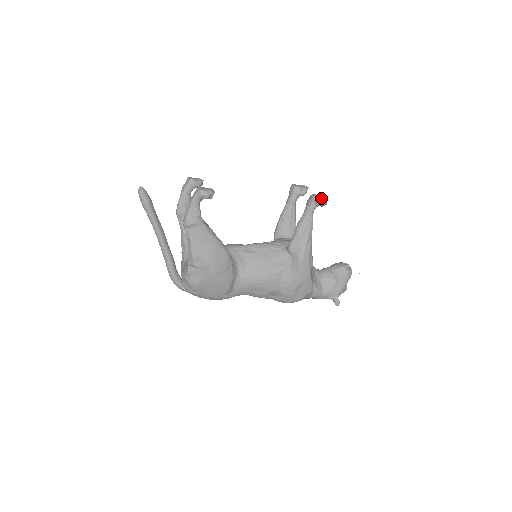
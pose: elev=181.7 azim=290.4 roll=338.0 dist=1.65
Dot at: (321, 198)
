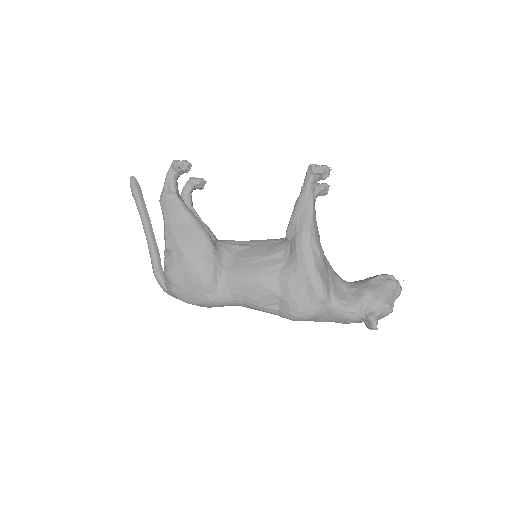
Dot at: (318, 165)
